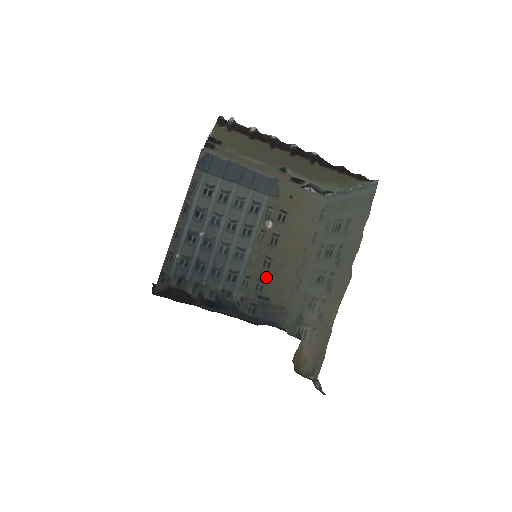
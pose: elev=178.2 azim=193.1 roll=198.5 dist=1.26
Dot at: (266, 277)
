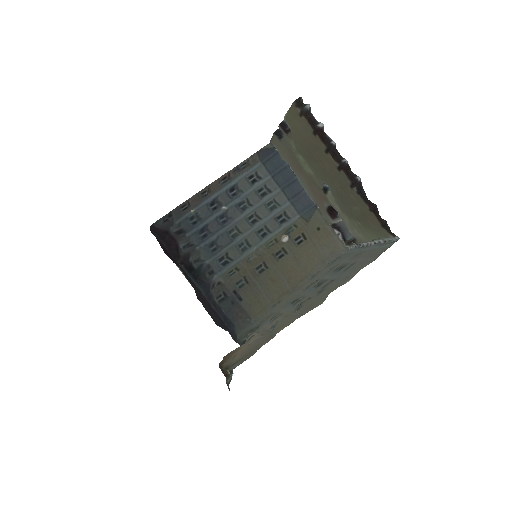
Dot at: (252, 280)
